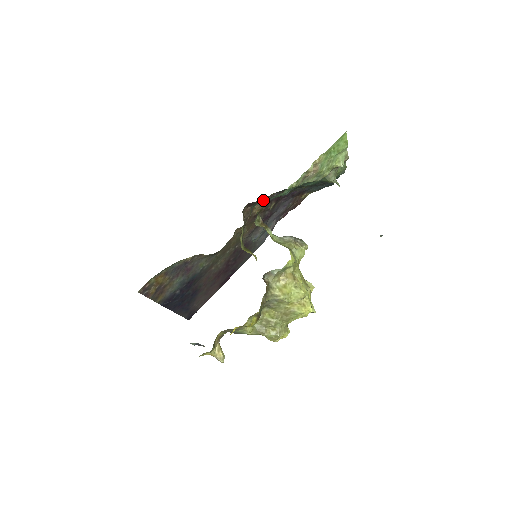
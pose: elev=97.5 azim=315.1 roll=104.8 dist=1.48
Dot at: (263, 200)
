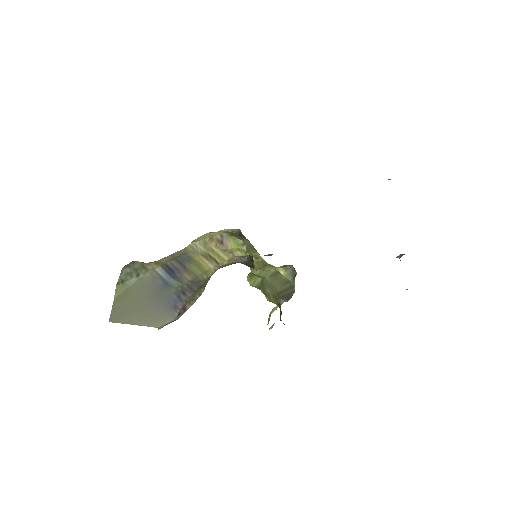
Dot at: occluded
